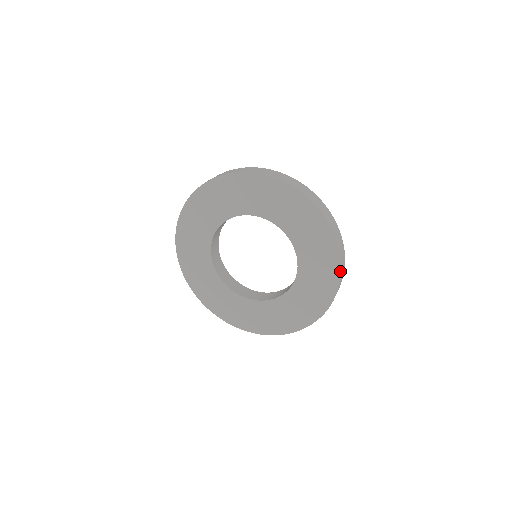
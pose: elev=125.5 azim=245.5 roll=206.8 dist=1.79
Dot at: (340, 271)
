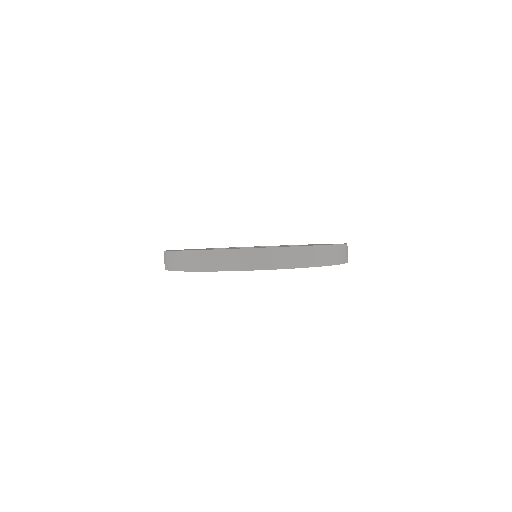
Dot at: occluded
